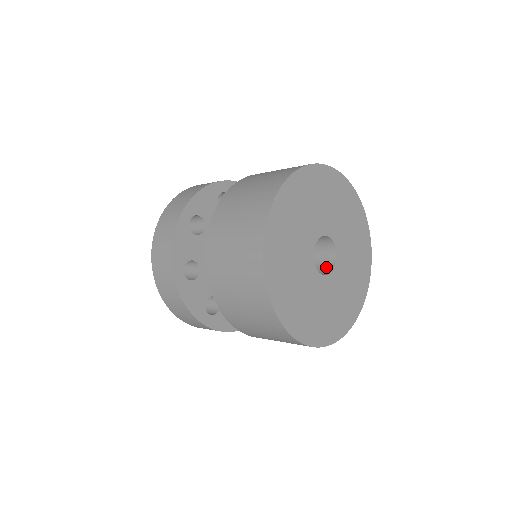
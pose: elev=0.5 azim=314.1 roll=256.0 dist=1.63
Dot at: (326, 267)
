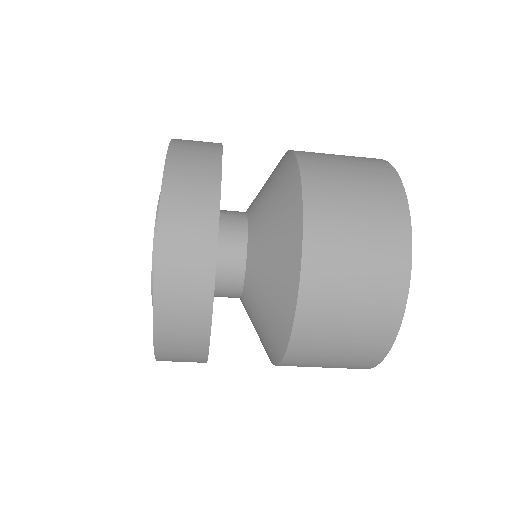
Dot at: occluded
